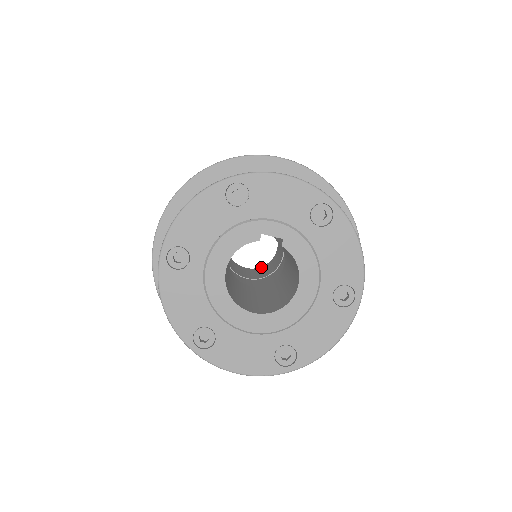
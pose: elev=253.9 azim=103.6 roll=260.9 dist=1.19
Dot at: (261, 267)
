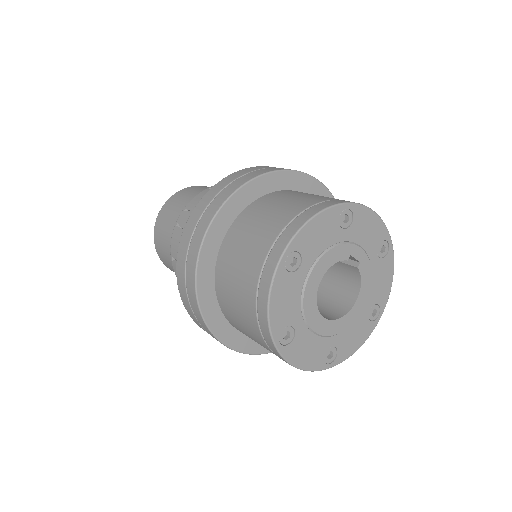
Dot at: occluded
